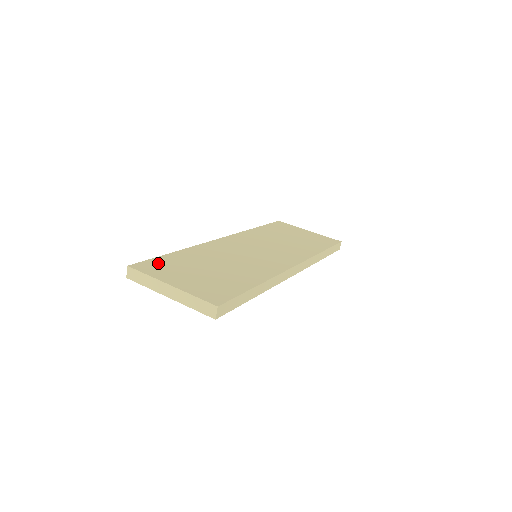
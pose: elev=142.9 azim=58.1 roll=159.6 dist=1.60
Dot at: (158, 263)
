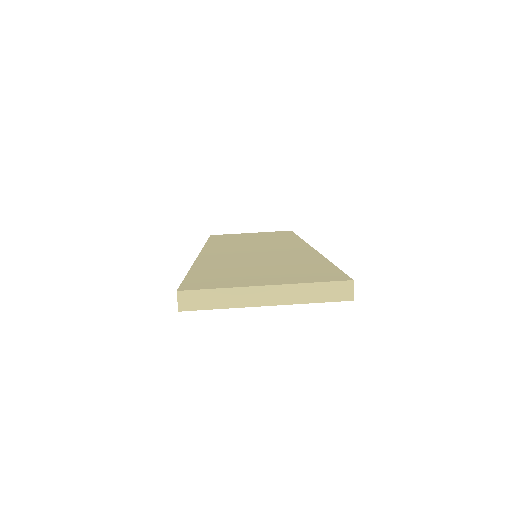
Dot at: (201, 279)
